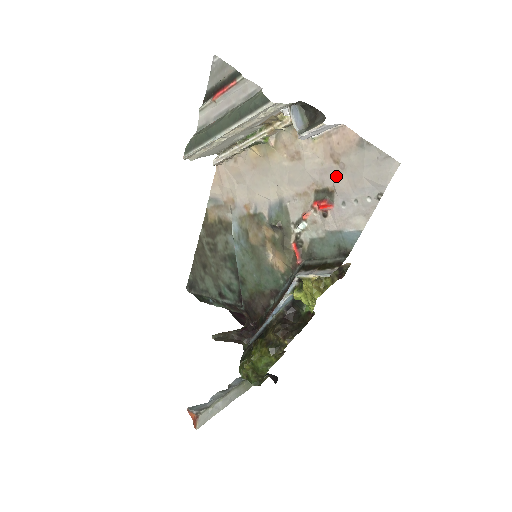
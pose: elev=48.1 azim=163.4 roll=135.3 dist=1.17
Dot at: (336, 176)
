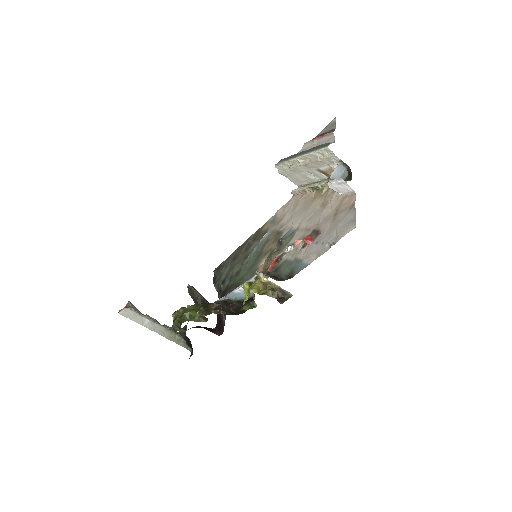
Dot at: (328, 223)
